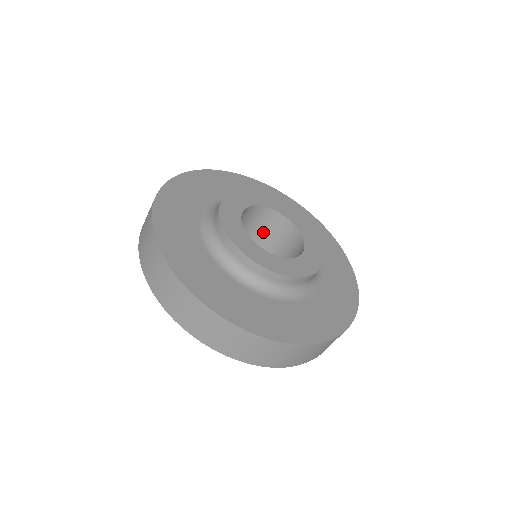
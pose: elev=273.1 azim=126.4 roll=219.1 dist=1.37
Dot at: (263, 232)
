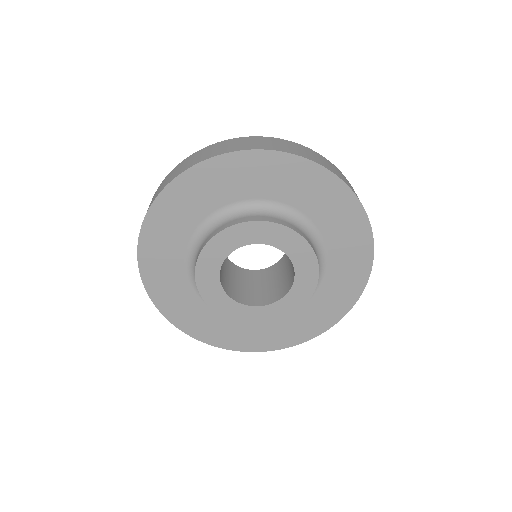
Dot at: occluded
